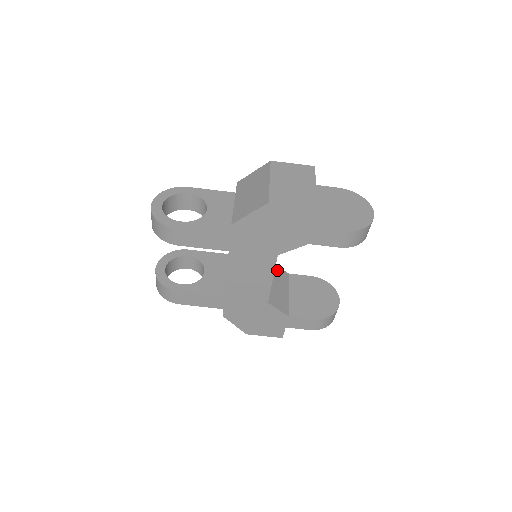
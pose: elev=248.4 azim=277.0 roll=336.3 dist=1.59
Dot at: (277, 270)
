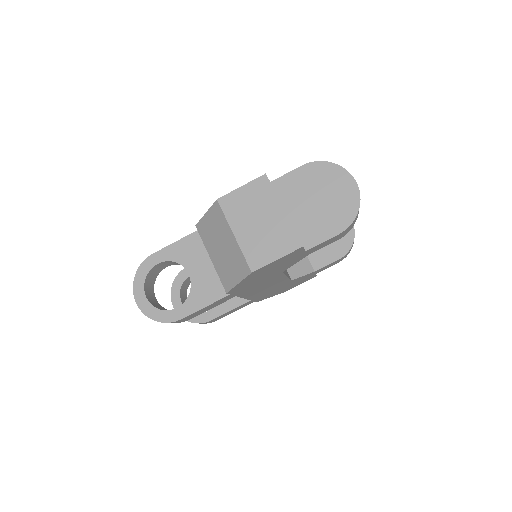
Dot at: occluded
